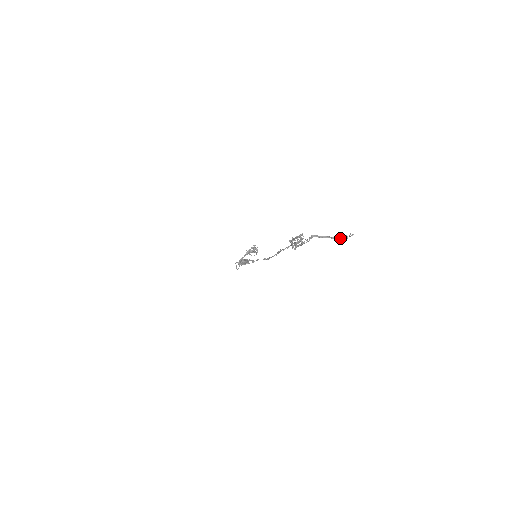
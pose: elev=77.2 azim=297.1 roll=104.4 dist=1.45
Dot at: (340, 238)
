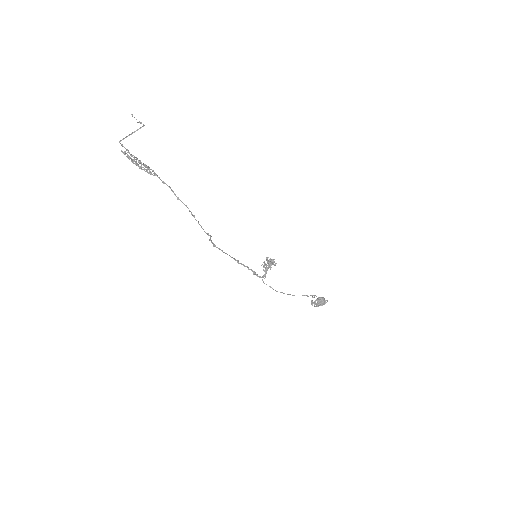
Dot at: occluded
